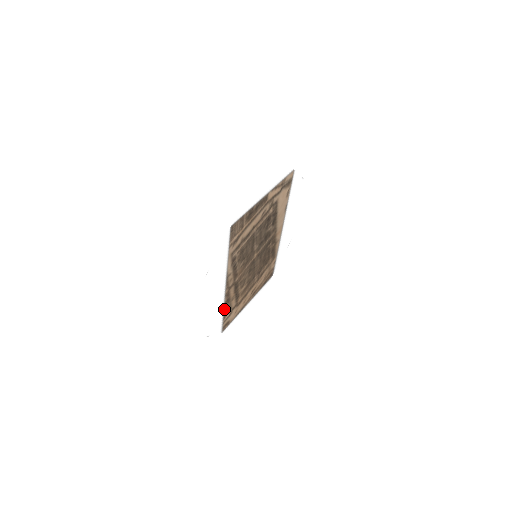
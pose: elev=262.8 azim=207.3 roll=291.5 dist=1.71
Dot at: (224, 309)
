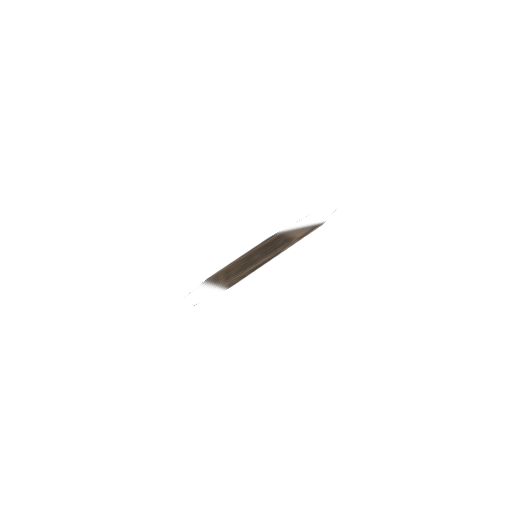
Dot at: (210, 281)
